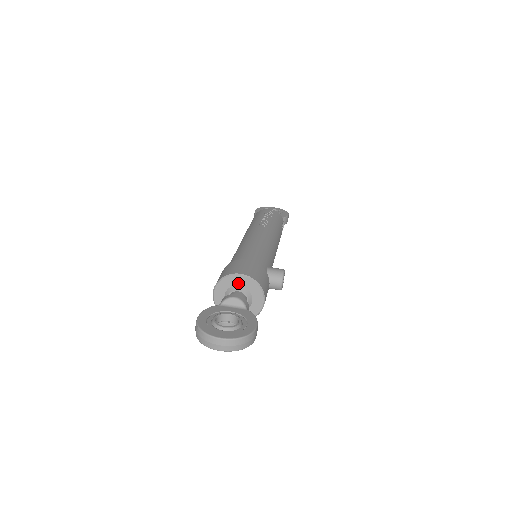
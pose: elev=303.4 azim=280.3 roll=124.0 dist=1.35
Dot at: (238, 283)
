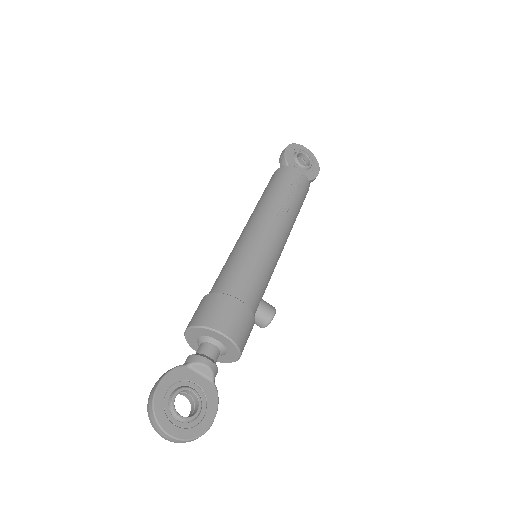
Dot at: (219, 339)
